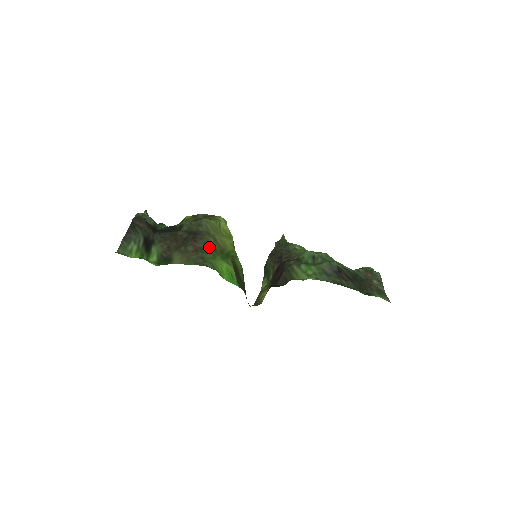
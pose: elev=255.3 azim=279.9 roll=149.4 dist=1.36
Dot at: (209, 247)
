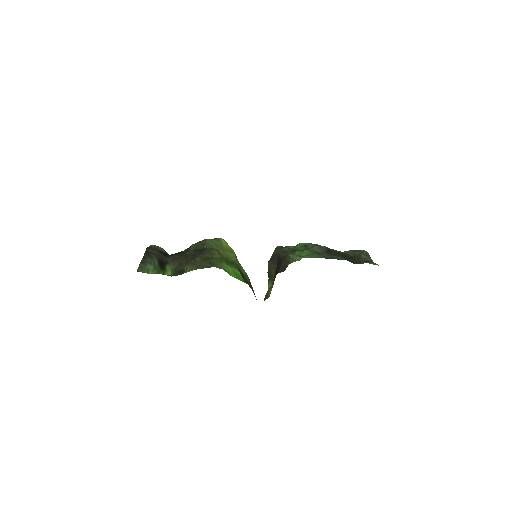
Dot at: (214, 256)
